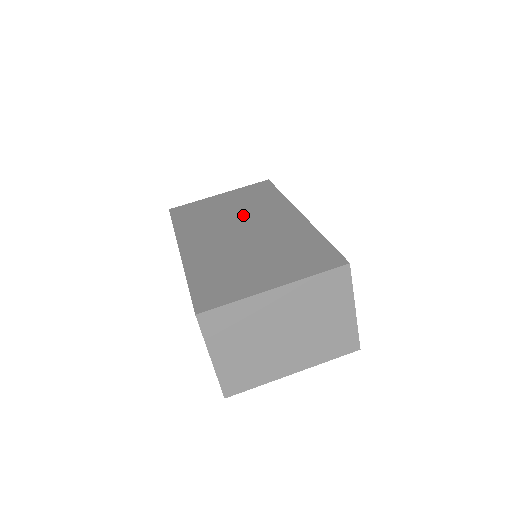
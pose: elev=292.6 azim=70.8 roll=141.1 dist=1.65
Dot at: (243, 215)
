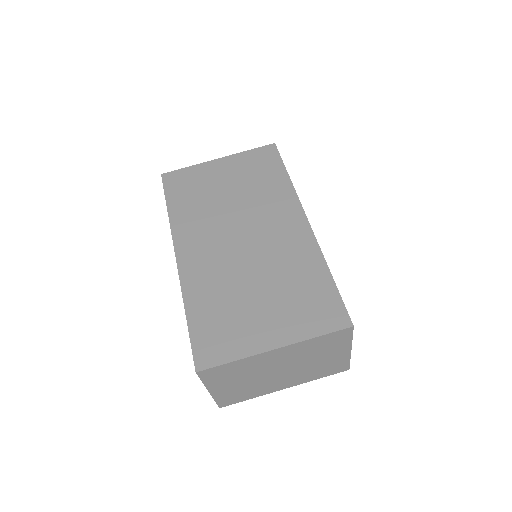
Dot at: (245, 209)
